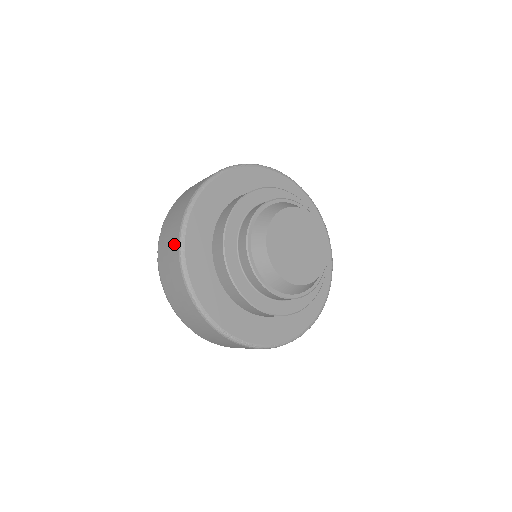
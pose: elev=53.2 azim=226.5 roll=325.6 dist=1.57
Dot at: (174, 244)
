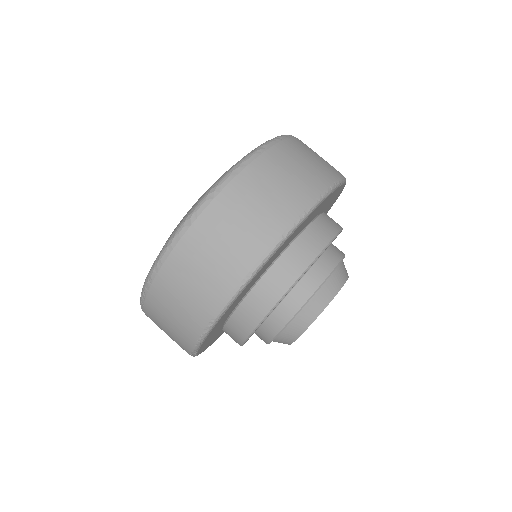
Dot at: (241, 260)
